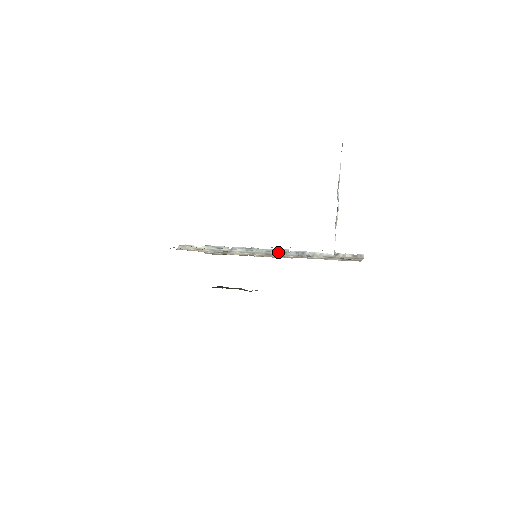
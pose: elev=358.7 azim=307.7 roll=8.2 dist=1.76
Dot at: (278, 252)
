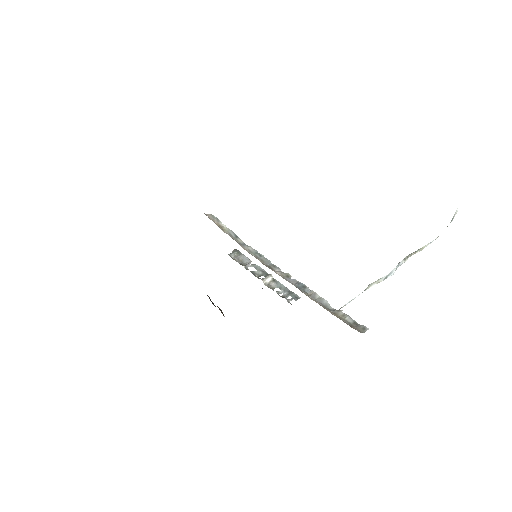
Dot at: (281, 271)
